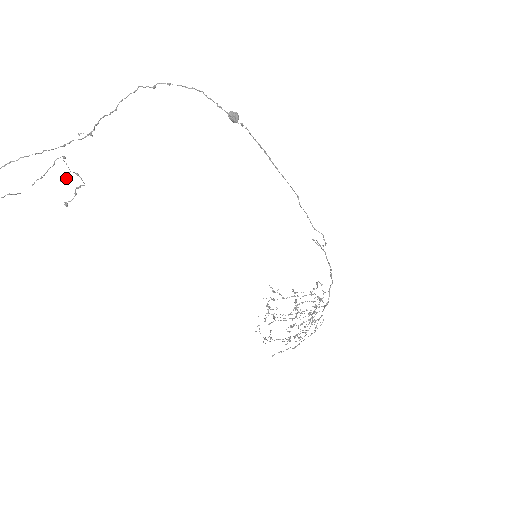
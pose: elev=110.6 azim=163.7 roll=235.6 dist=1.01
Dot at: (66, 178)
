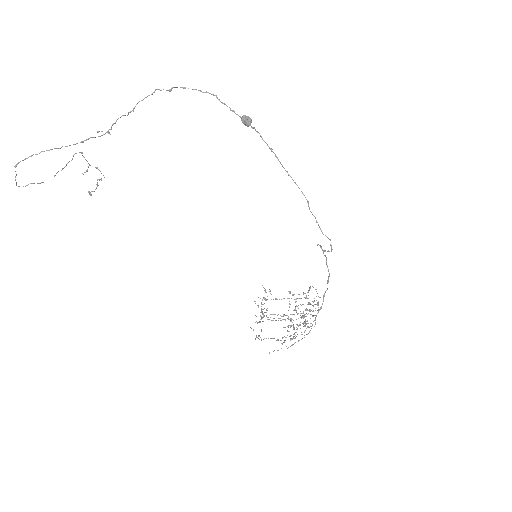
Dot at: (86, 171)
